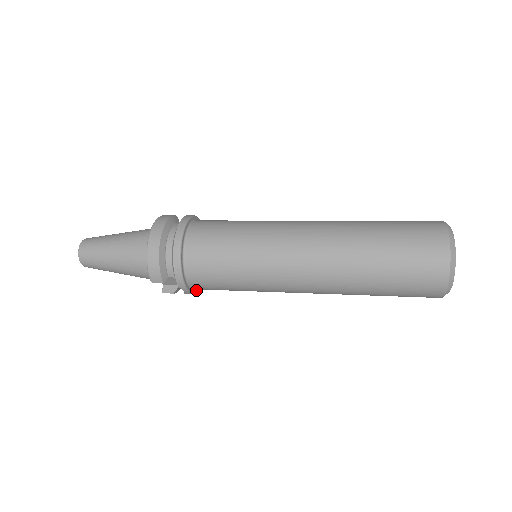
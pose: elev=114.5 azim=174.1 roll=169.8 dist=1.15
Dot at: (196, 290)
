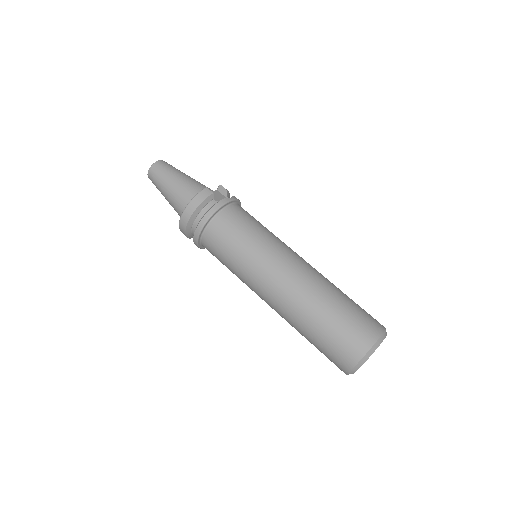
Dot at: occluded
